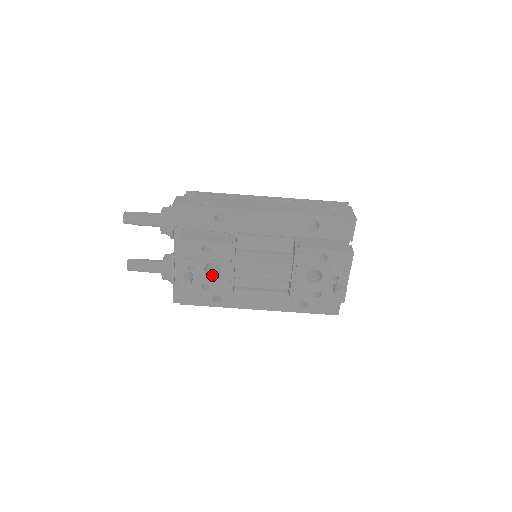
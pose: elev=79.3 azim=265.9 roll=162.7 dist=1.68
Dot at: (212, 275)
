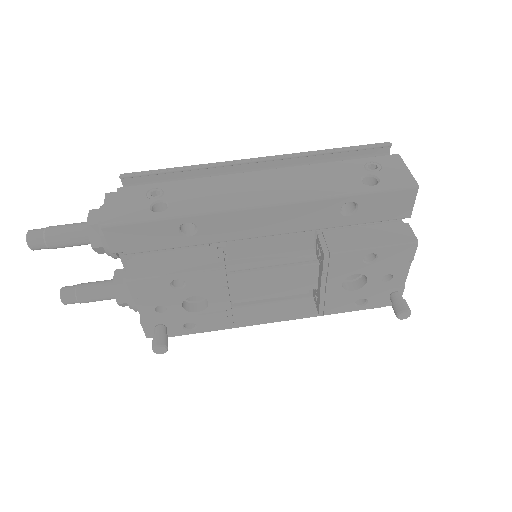
Dot at: (196, 309)
